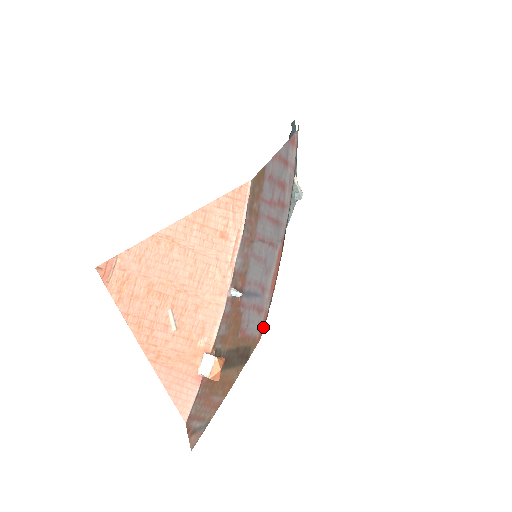
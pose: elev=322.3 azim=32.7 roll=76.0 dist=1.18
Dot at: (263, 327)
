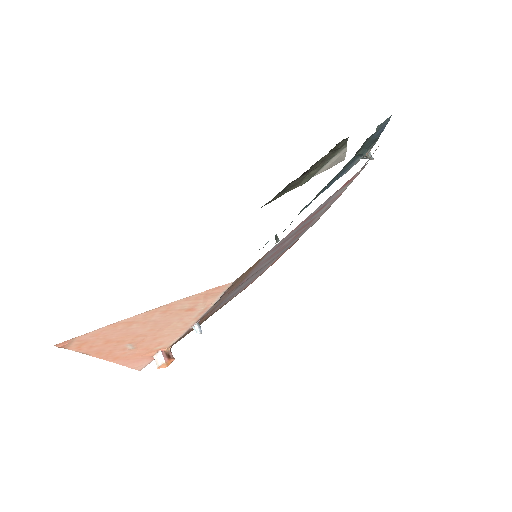
Dot at: occluded
